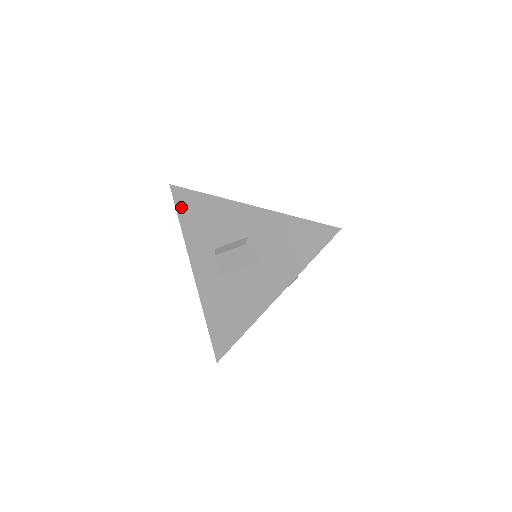
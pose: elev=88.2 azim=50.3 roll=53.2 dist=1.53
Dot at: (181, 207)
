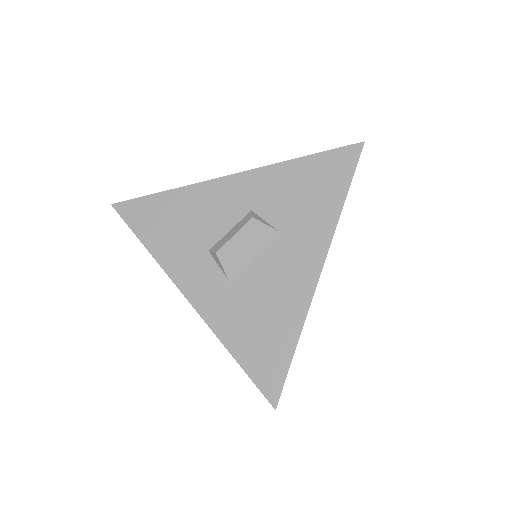
Dot at: (138, 224)
